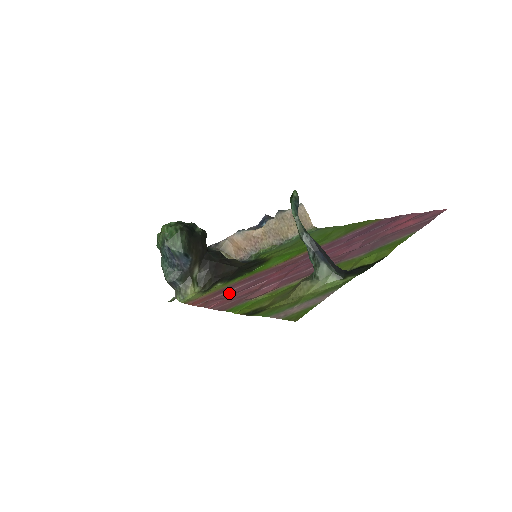
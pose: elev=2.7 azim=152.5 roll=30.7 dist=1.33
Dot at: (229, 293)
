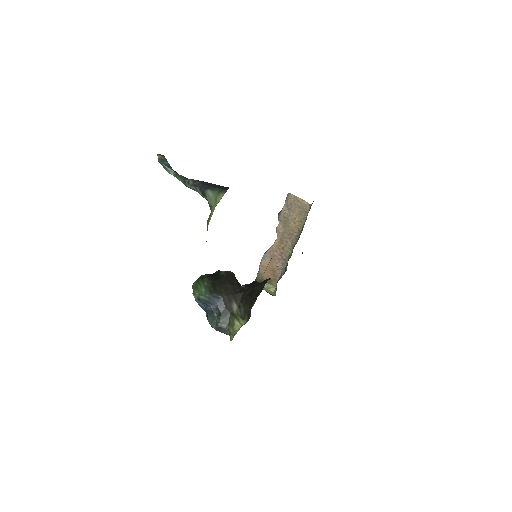
Dot at: occluded
